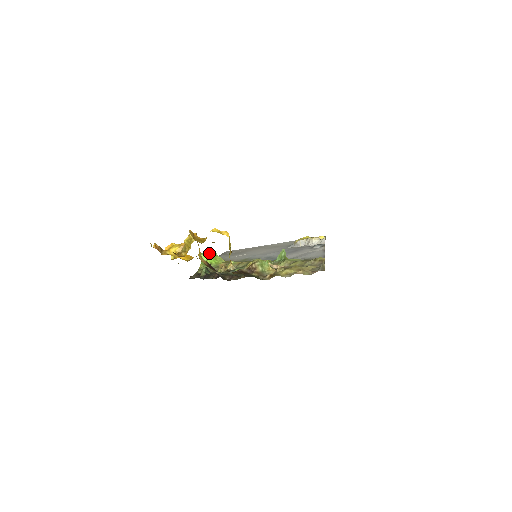
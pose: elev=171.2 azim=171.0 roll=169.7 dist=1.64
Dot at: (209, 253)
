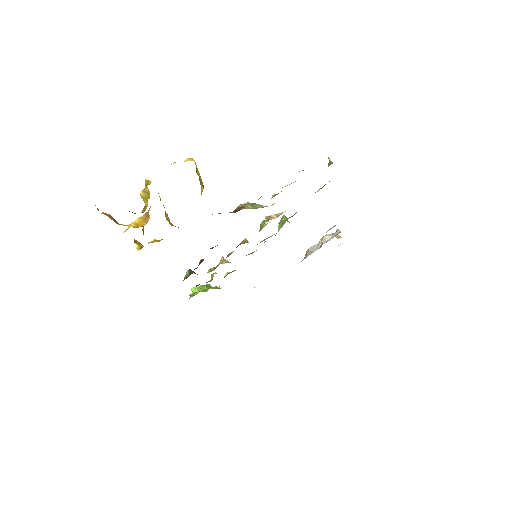
Dot at: occluded
